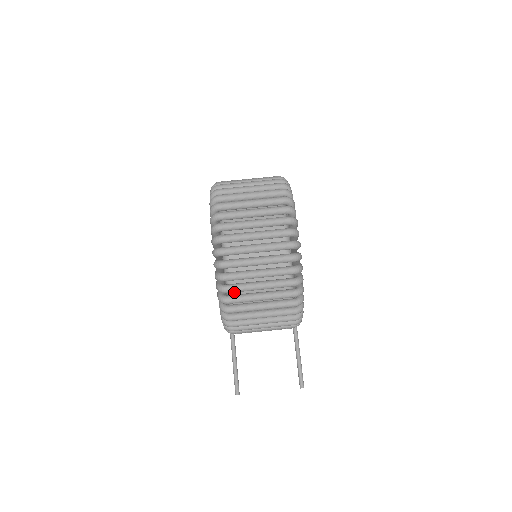
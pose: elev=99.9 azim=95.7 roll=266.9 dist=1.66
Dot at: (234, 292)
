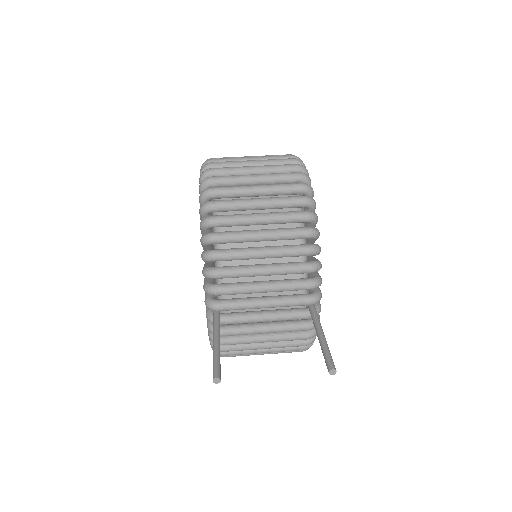
Dot at: occluded
